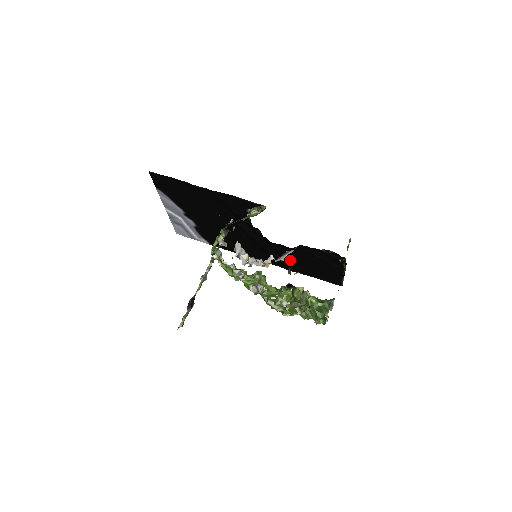
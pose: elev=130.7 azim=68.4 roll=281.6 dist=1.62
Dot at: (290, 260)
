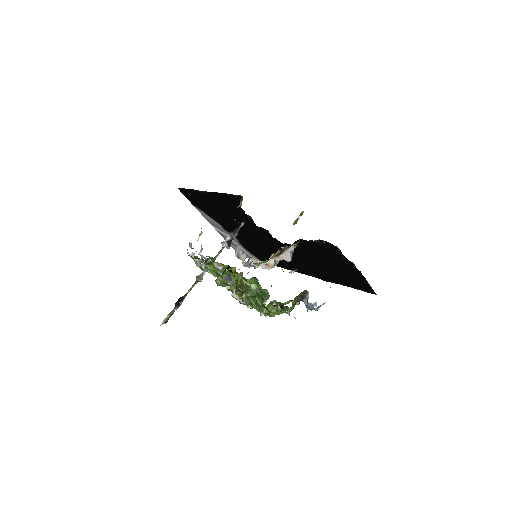
Dot at: (312, 265)
